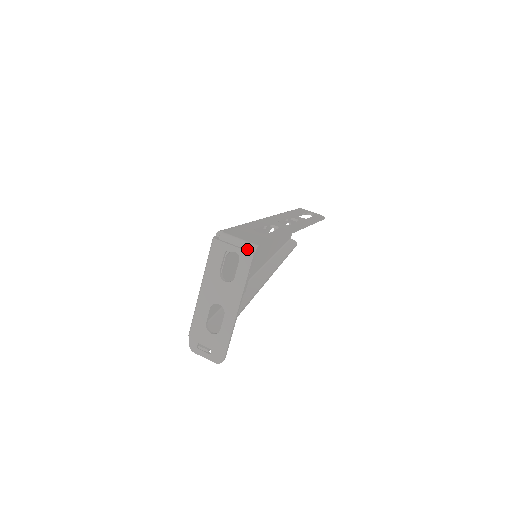
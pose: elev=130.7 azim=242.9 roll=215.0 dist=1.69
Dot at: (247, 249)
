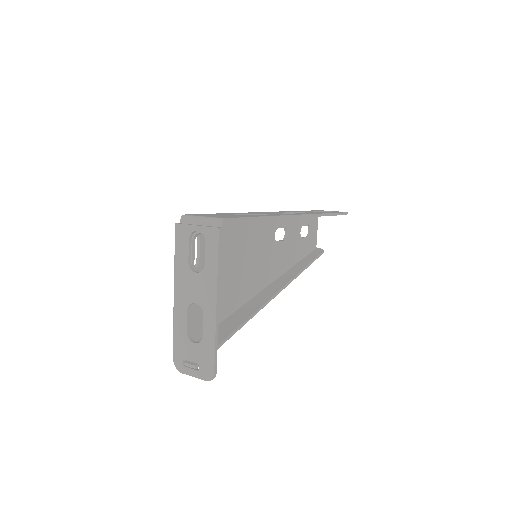
Dot at: (212, 225)
